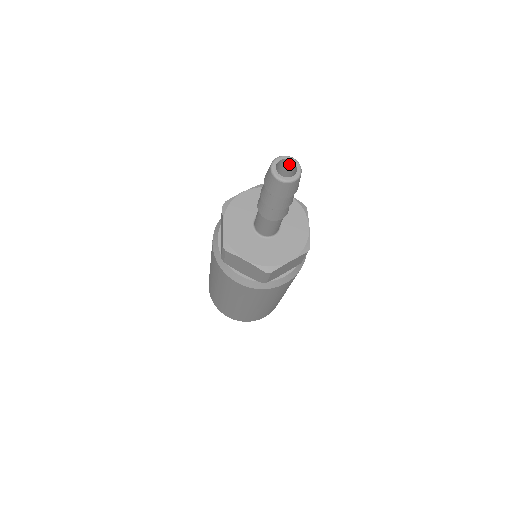
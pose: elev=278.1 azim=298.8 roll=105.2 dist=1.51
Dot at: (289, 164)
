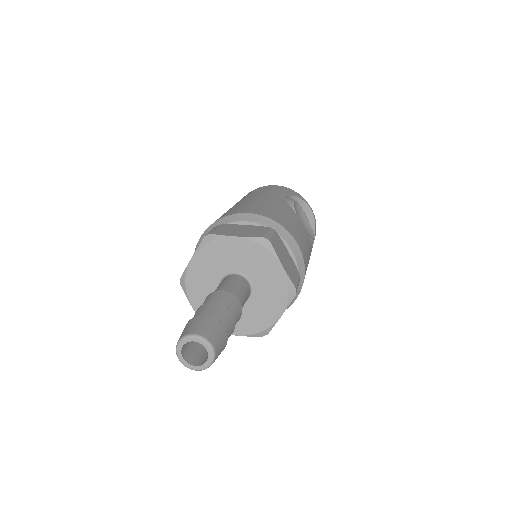
Dot at: (208, 343)
